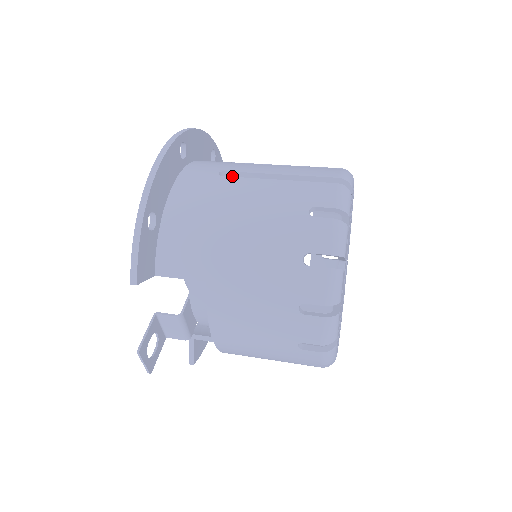
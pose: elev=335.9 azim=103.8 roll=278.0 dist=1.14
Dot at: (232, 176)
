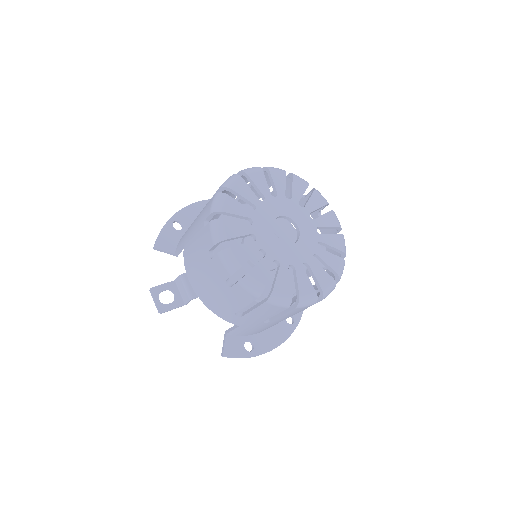
Dot at: occluded
